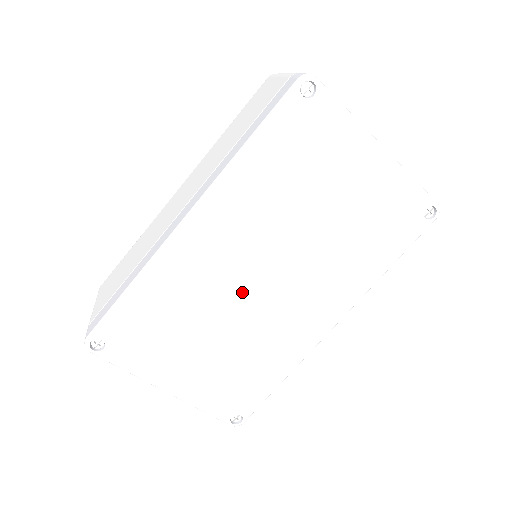
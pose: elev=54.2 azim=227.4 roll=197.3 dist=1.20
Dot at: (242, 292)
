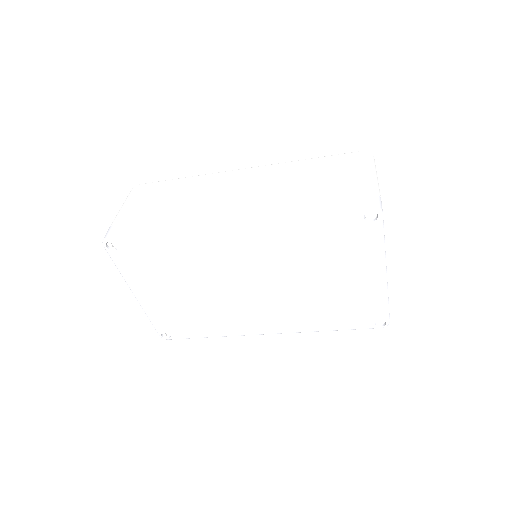
Dot at: (228, 282)
